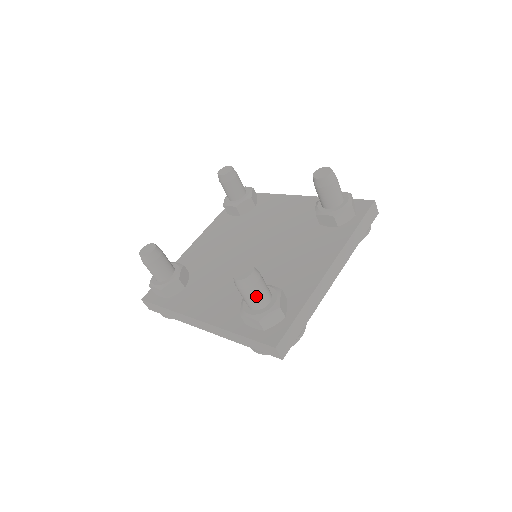
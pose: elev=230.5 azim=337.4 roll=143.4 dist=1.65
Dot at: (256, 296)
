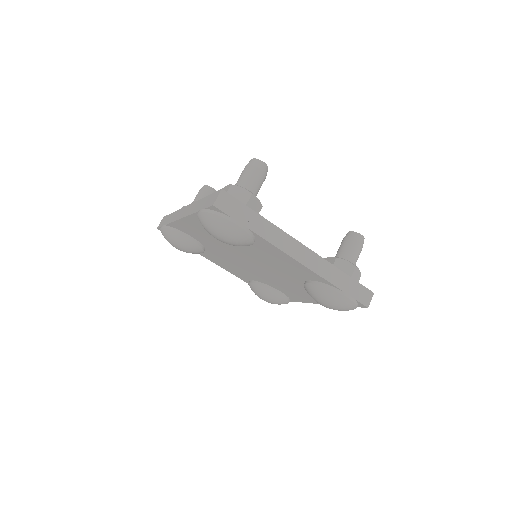
Dot at: (249, 176)
